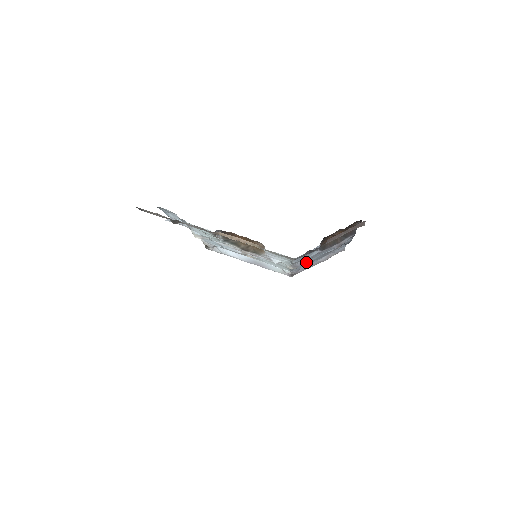
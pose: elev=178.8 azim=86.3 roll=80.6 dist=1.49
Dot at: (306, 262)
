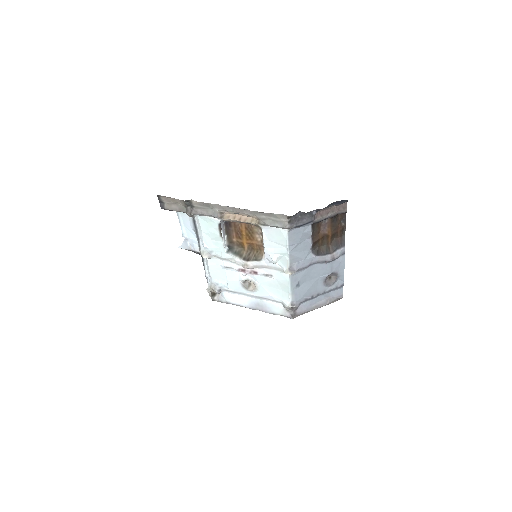
Dot at: (304, 285)
